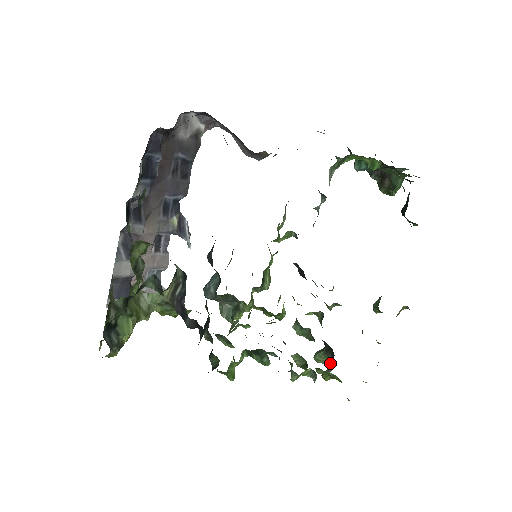
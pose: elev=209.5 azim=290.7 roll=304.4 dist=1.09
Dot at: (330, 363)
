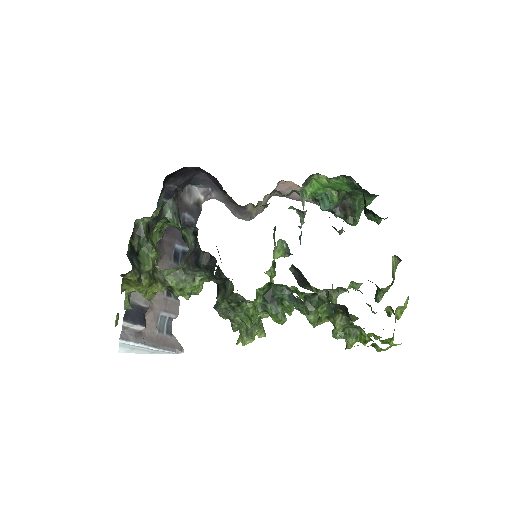
Dot at: occluded
